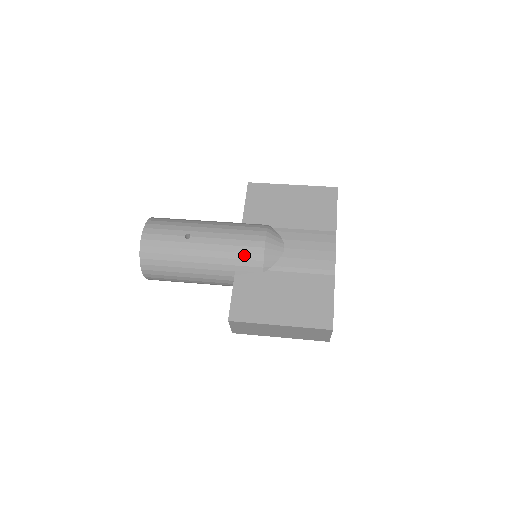
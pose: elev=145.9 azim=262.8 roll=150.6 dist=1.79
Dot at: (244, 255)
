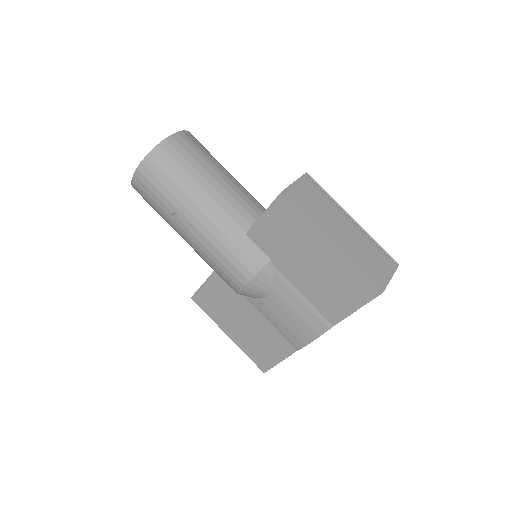
Dot at: (221, 275)
